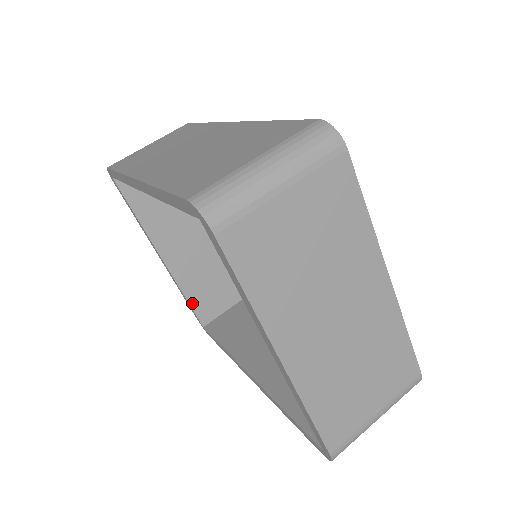
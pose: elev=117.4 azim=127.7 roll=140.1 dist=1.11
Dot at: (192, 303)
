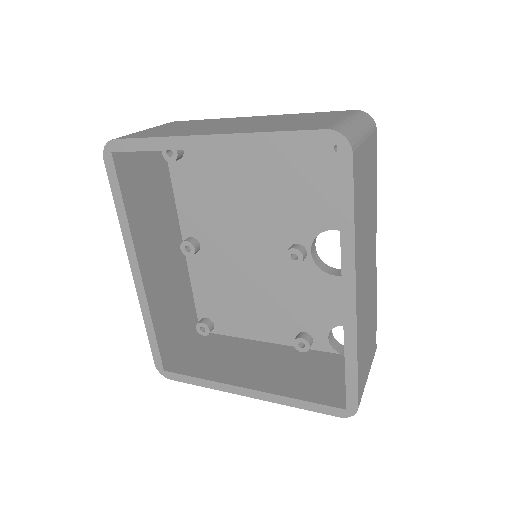
Dot at: (310, 400)
